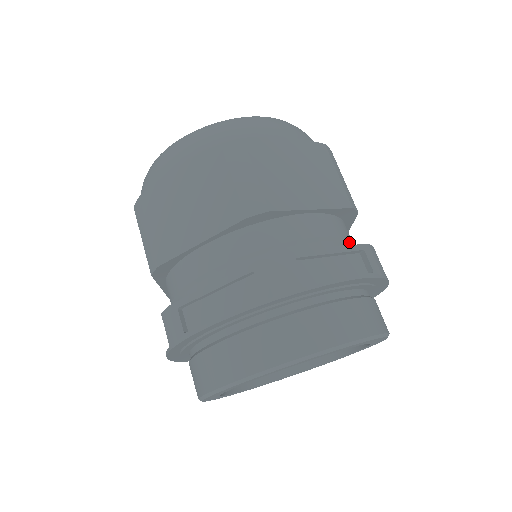
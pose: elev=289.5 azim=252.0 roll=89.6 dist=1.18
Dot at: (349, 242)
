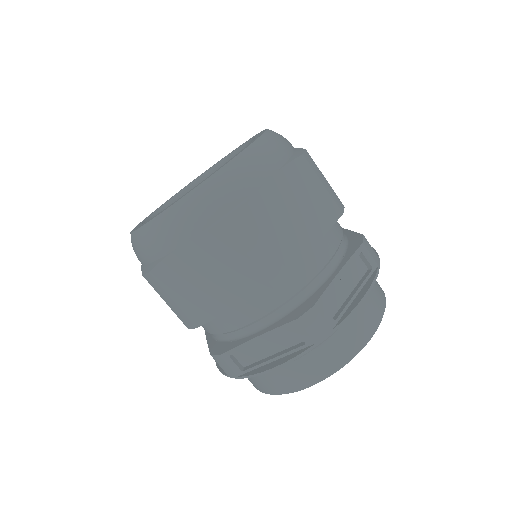
Dot at: (342, 236)
